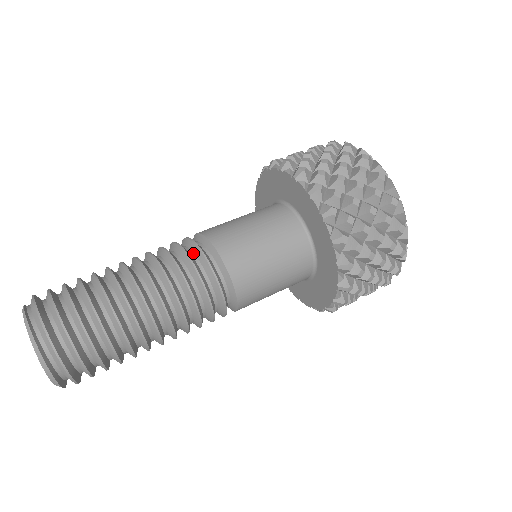
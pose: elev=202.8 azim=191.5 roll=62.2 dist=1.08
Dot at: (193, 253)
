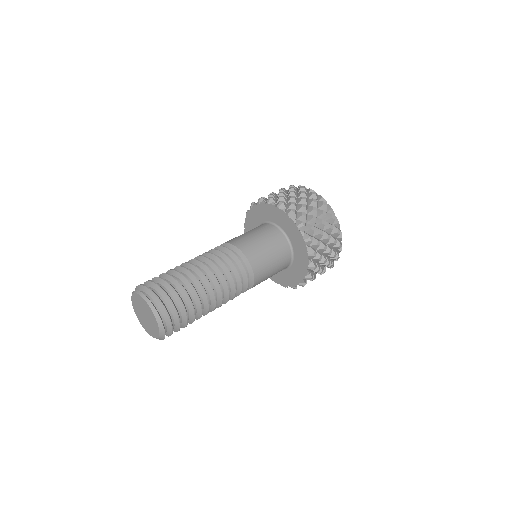
Dot at: occluded
